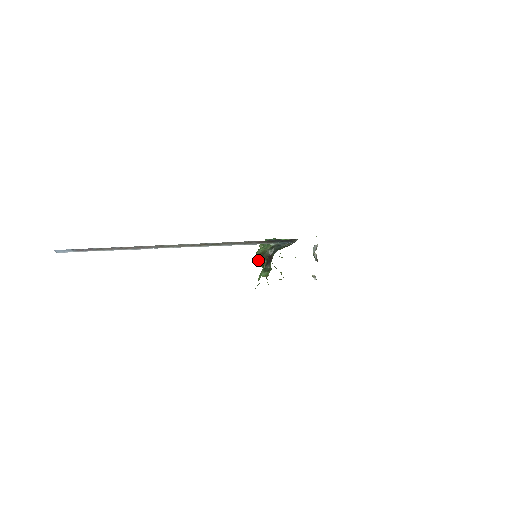
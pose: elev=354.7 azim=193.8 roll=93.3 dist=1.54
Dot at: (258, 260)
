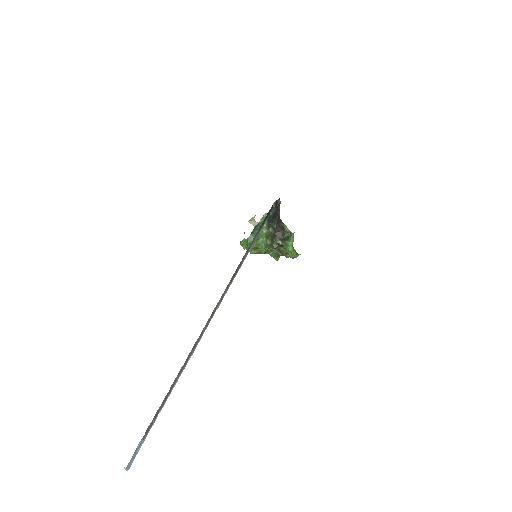
Dot at: (269, 246)
